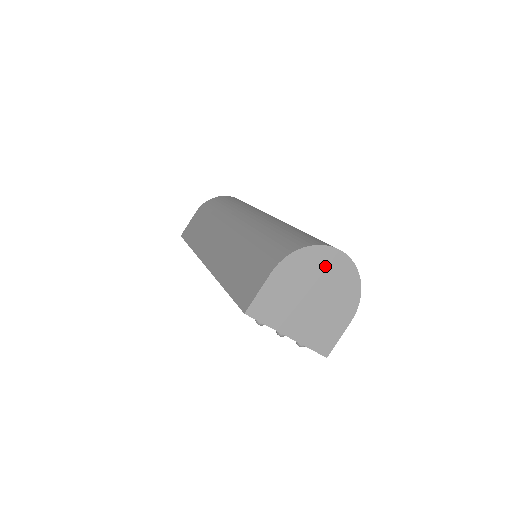
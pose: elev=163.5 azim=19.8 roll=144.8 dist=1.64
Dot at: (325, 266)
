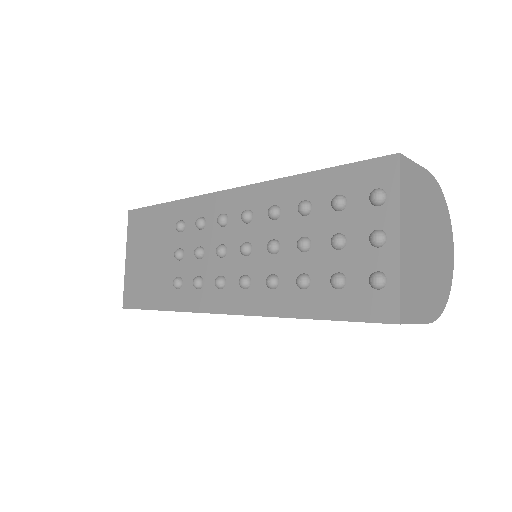
Dot at: (444, 238)
